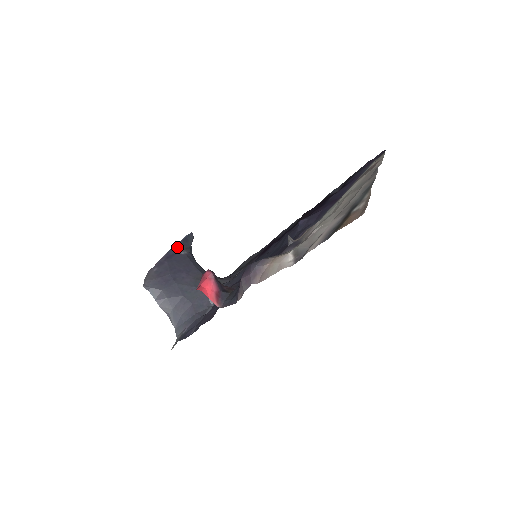
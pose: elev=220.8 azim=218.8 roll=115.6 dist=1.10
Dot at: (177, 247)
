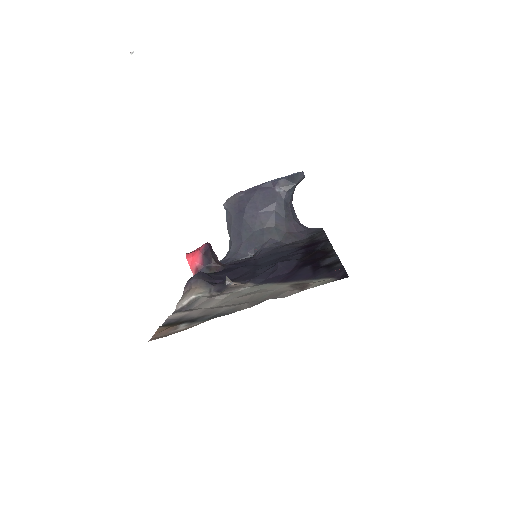
Dot at: (276, 182)
